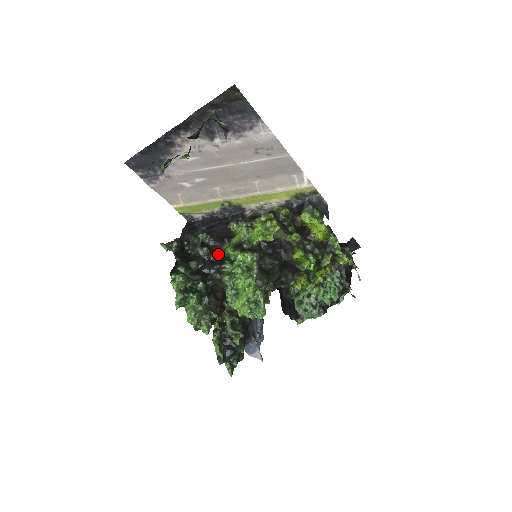
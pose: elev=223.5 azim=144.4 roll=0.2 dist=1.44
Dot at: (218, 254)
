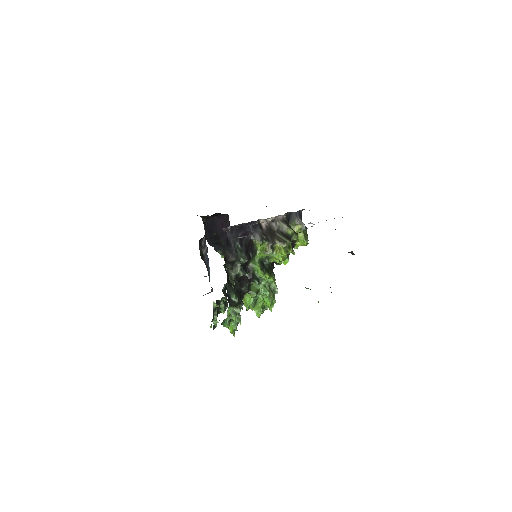
Dot at: (246, 269)
